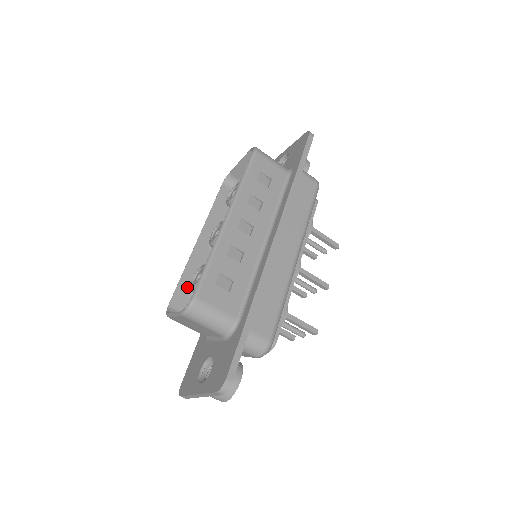
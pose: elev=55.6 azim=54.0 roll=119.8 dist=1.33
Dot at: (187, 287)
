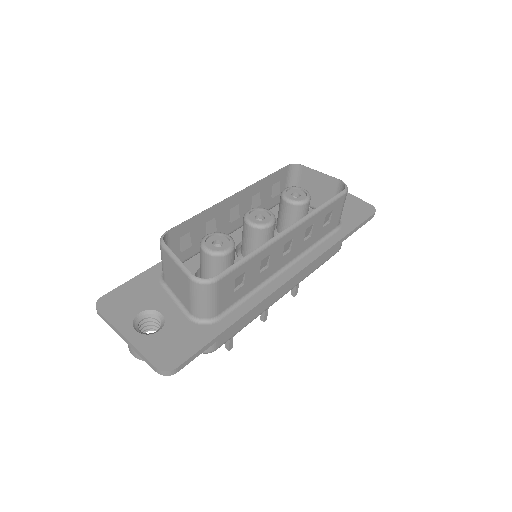
Dot at: (192, 227)
